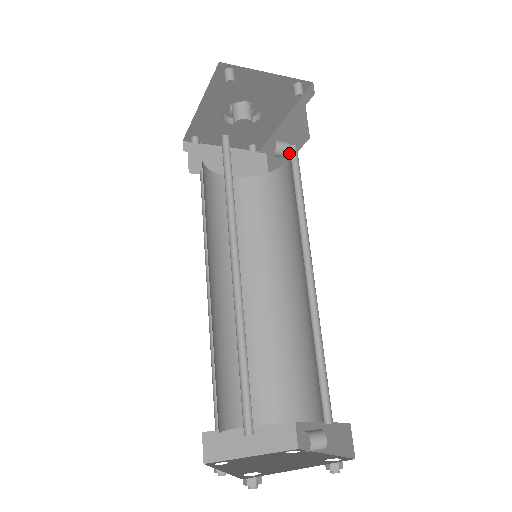
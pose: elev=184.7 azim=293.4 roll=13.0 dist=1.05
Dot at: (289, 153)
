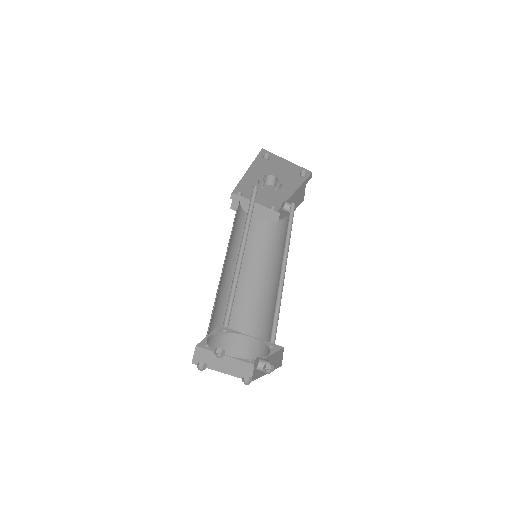
Dot at: occluded
